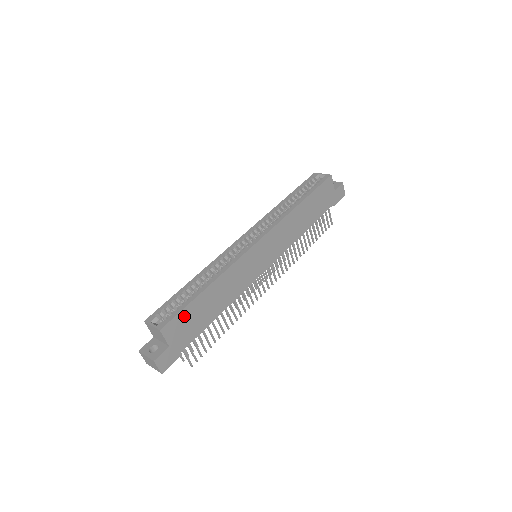
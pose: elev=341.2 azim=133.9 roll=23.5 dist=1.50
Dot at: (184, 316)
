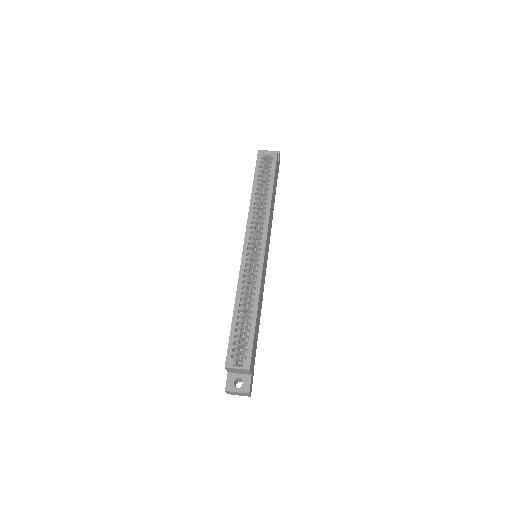
Dot at: (253, 346)
